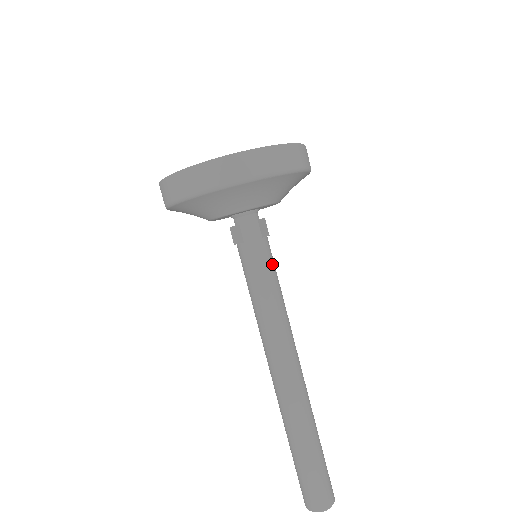
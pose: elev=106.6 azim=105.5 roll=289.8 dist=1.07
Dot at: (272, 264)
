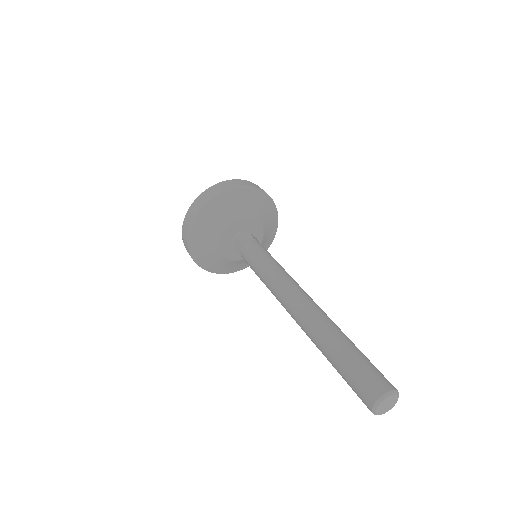
Dot at: (267, 251)
